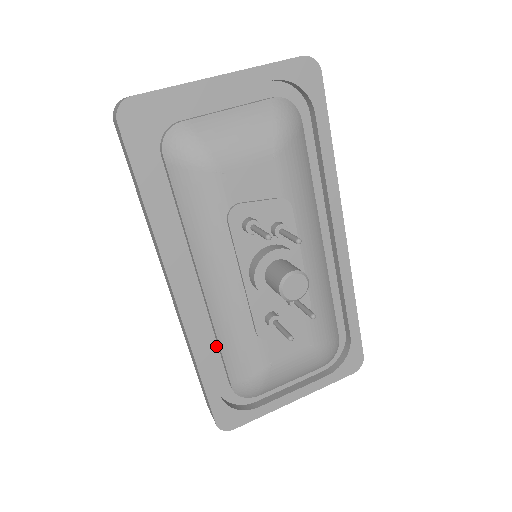
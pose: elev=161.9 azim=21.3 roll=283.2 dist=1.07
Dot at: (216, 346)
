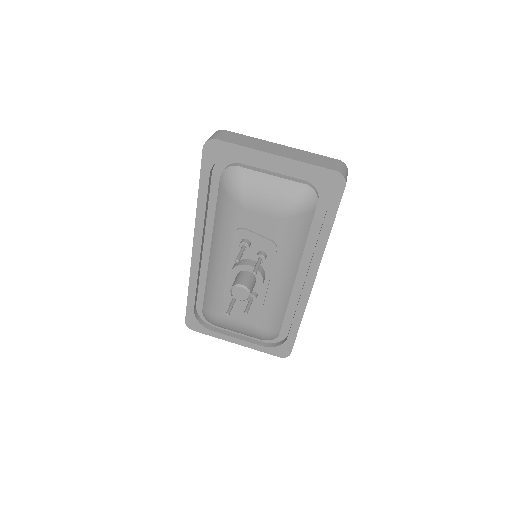
Dot at: occluded
